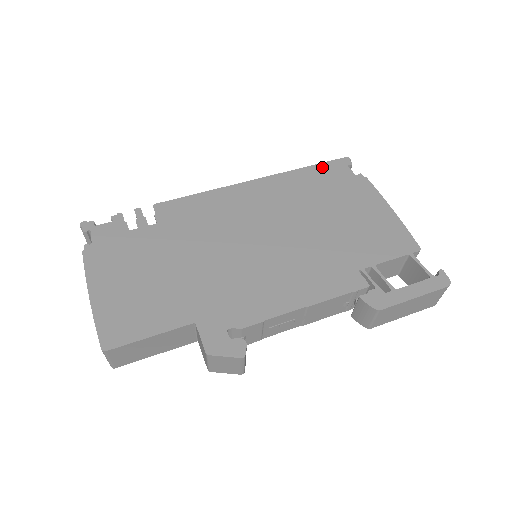
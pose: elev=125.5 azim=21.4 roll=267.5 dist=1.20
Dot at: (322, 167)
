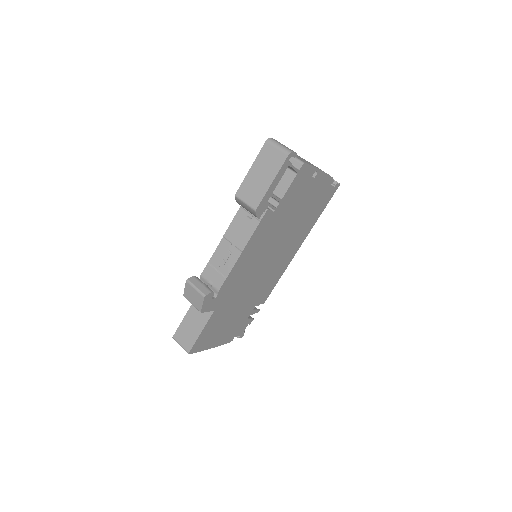
Dot at: occluded
